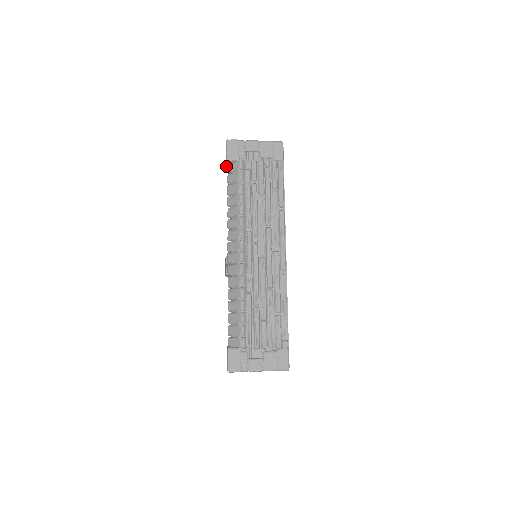
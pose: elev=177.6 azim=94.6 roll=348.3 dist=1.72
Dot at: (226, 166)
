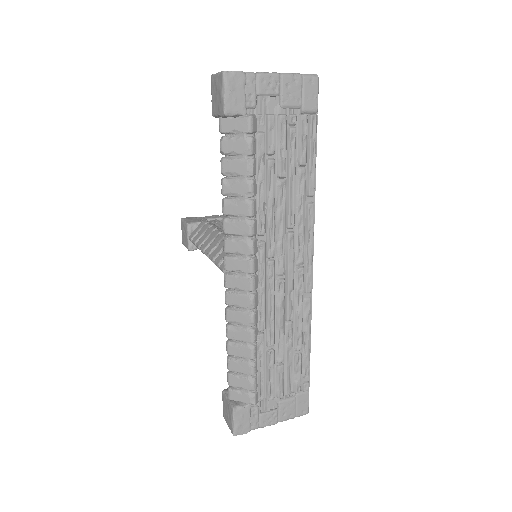
Dot at: (215, 115)
